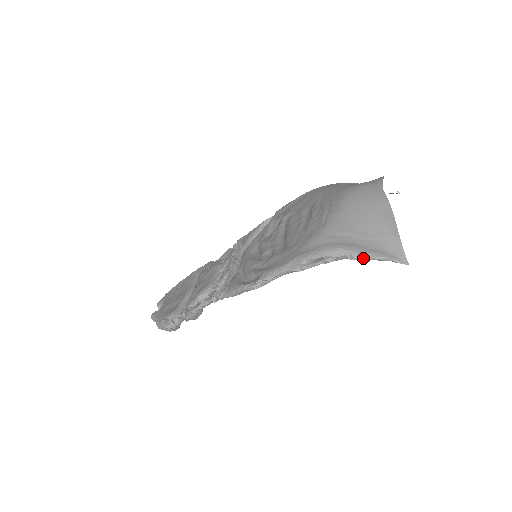
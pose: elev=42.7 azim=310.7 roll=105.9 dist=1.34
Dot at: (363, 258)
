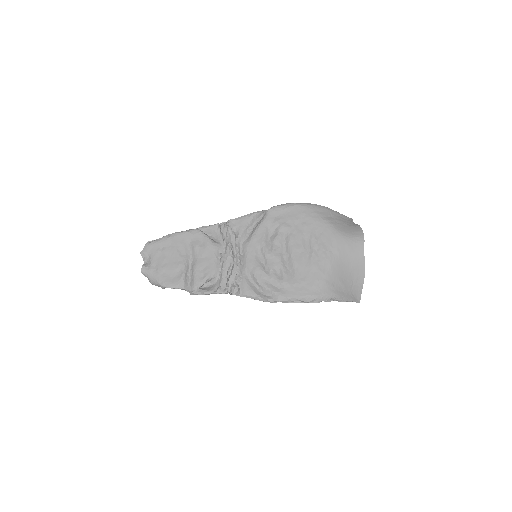
Dot at: (343, 301)
